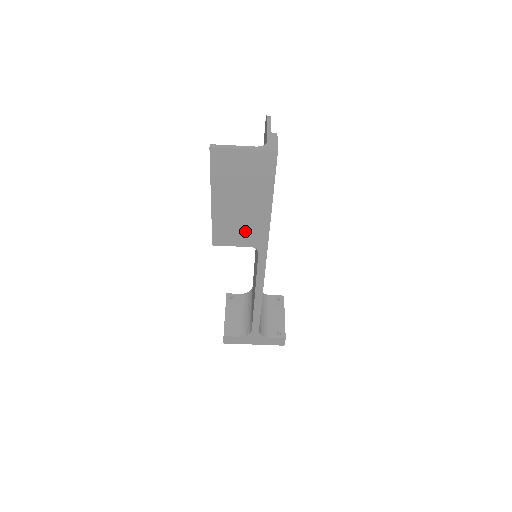
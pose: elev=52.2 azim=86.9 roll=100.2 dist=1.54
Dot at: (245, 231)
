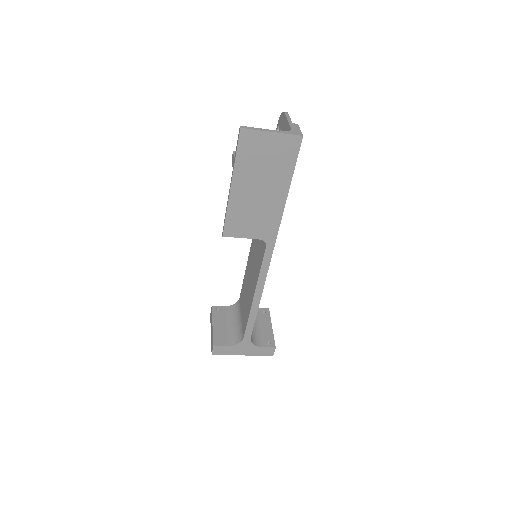
Dot at: (257, 221)
